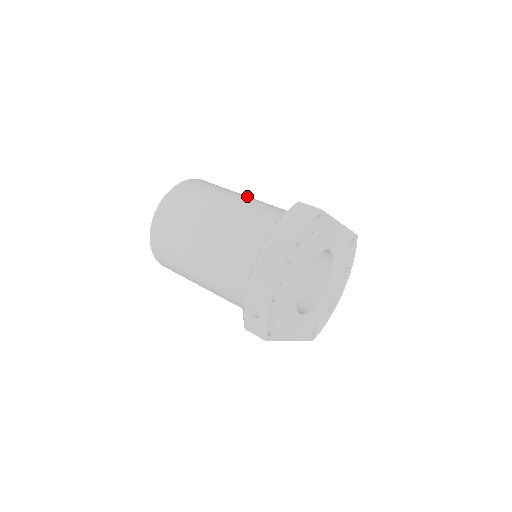
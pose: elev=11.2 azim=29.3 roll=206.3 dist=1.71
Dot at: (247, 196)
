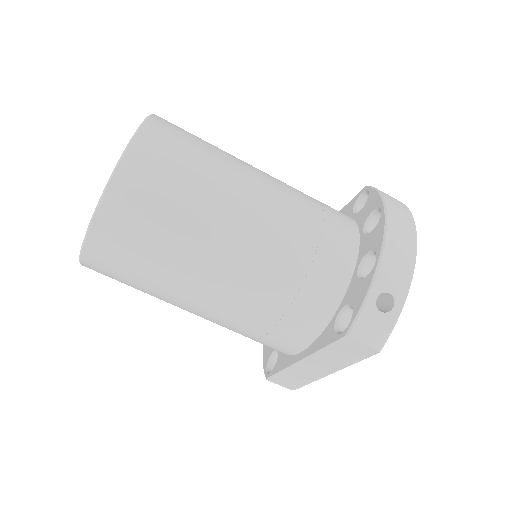
Dot at: occluded
